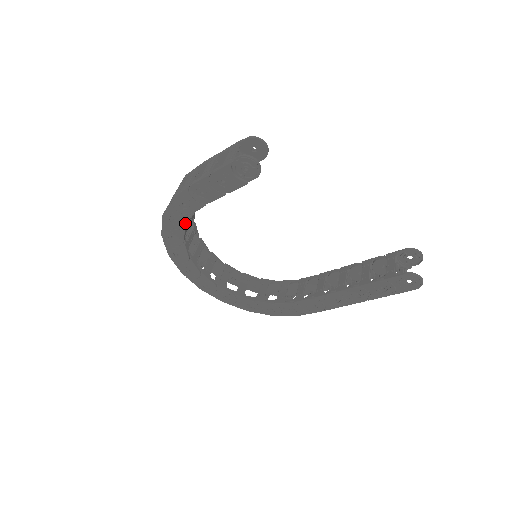
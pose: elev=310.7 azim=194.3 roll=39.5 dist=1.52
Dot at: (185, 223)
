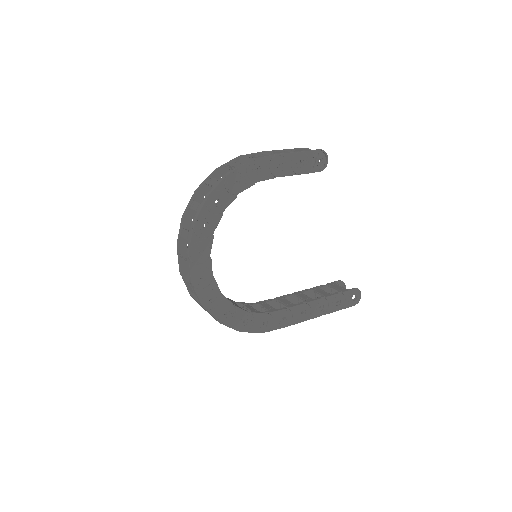
Dot at: (243, 189)
